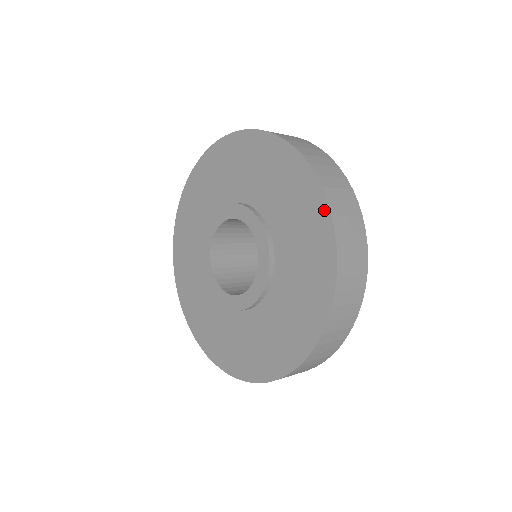
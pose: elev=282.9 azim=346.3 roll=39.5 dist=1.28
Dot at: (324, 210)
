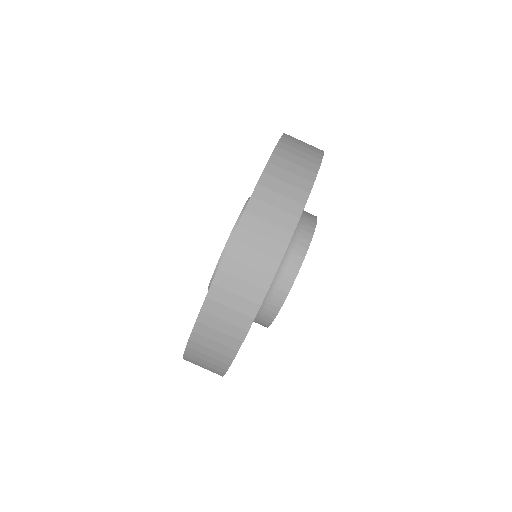
Dot at: occluded
